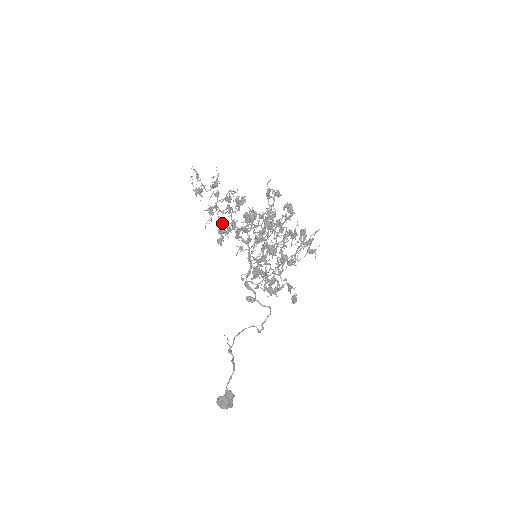
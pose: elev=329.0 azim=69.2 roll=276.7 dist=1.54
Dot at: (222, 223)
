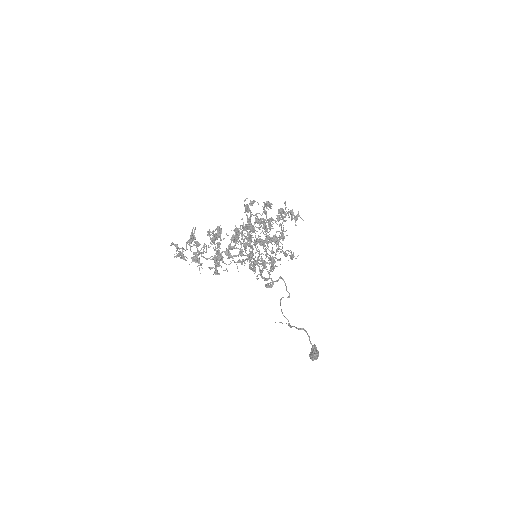
Dot at: (219, 259)
